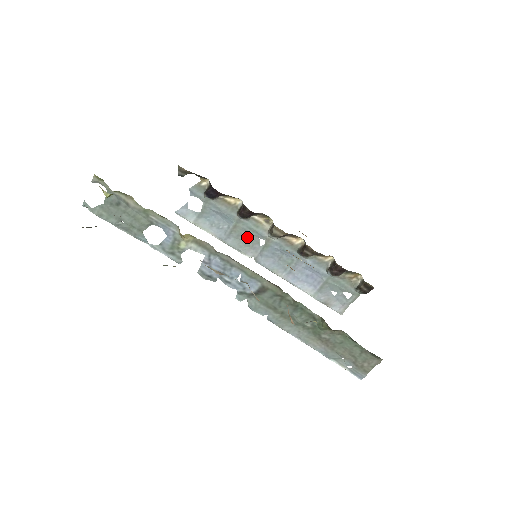
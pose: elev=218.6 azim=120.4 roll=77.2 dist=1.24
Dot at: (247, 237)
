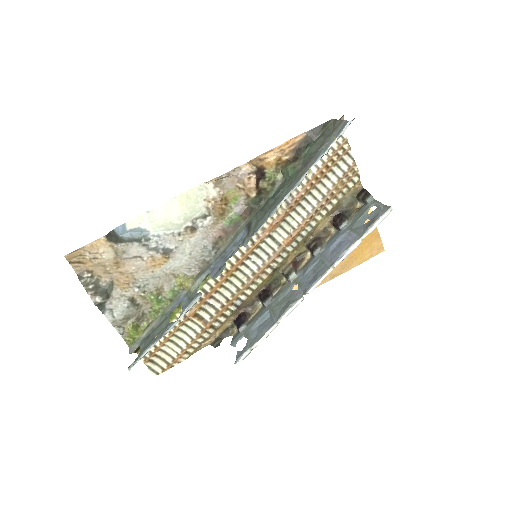
Dot at: (285, 301)
